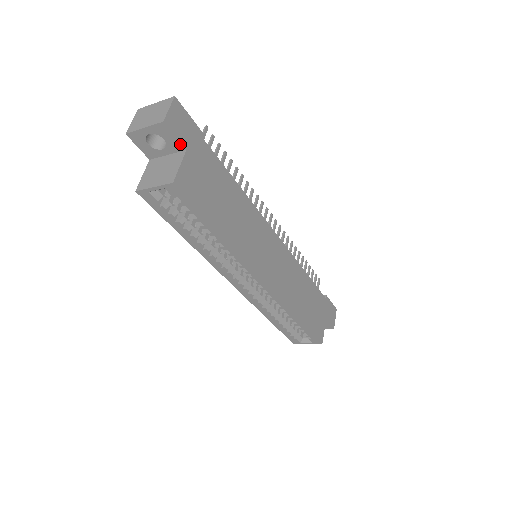
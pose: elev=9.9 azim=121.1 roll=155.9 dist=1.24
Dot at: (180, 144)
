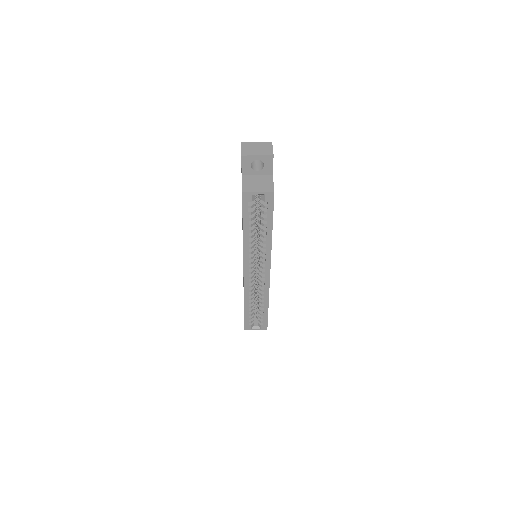
Dot at: (272, 170)
